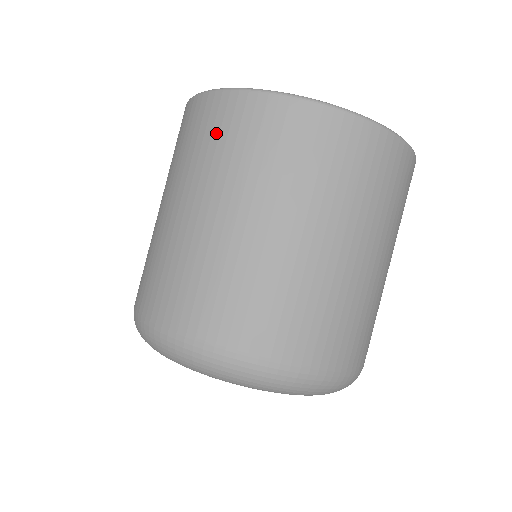
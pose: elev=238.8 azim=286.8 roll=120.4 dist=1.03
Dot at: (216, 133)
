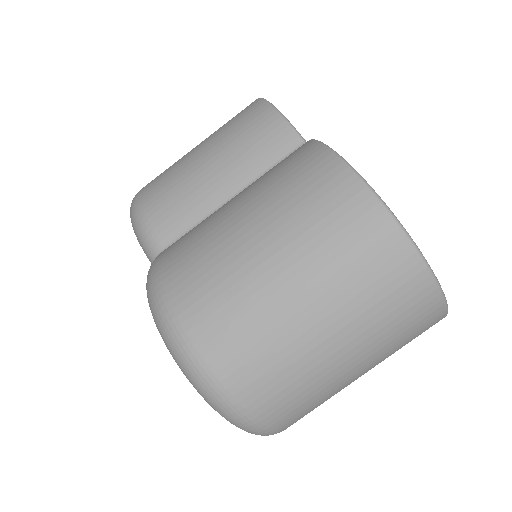
Dot at: (355, 241)
